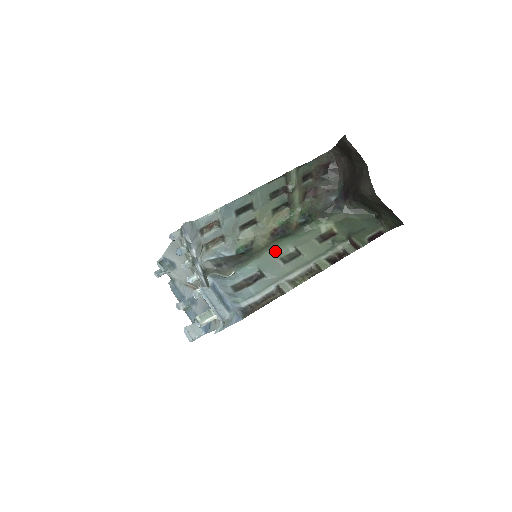
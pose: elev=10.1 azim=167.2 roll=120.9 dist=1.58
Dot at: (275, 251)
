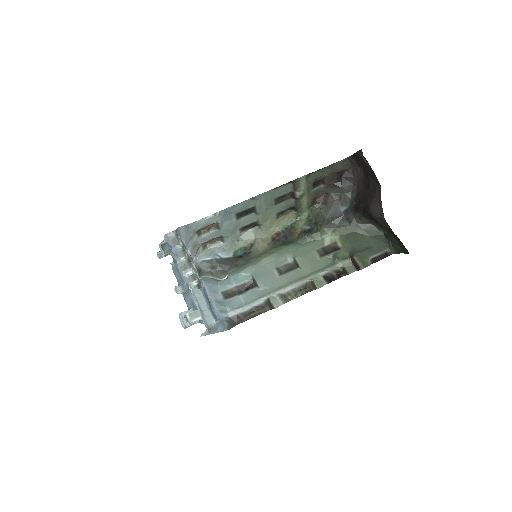
Dot at: (273, 259)
